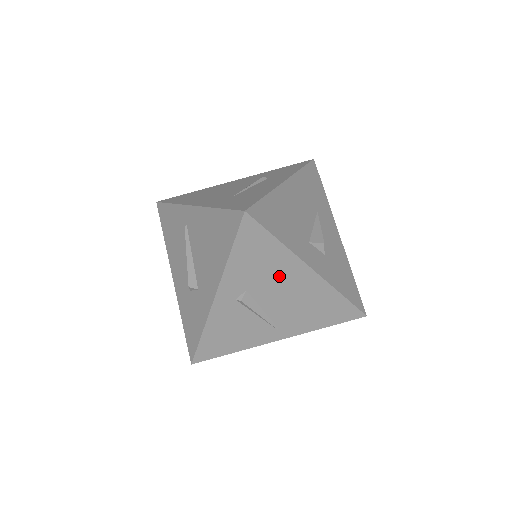
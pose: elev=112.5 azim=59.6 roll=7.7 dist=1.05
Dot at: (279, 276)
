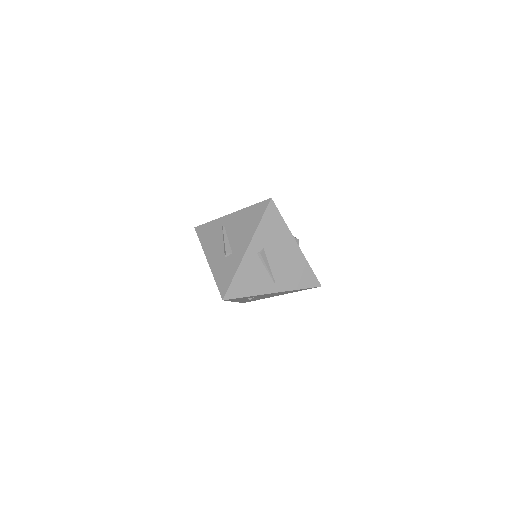
Dot at: (281, 243)
